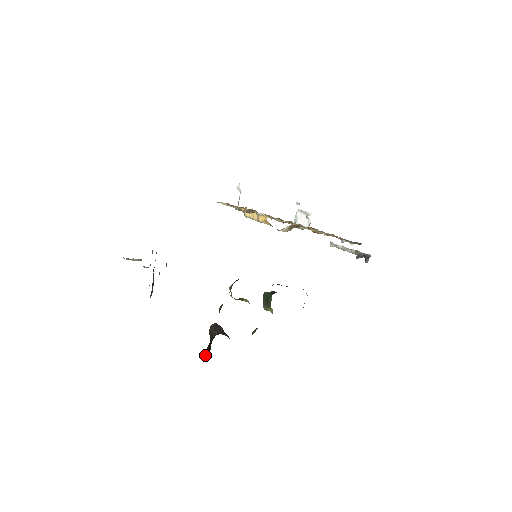
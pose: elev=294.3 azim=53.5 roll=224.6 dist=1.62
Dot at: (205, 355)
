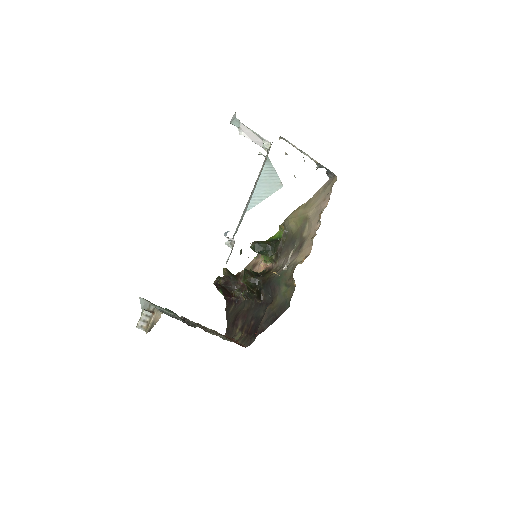
Dot at: occluded
